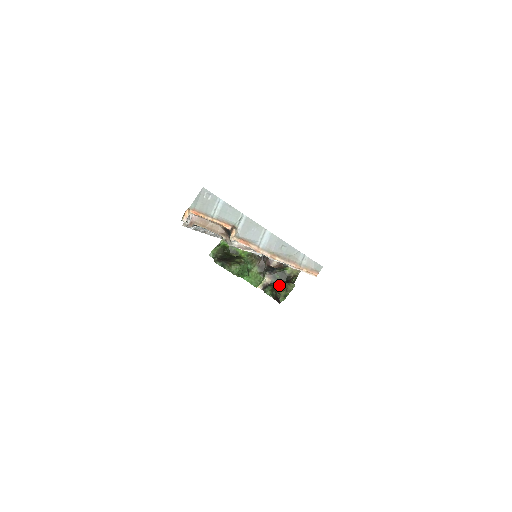
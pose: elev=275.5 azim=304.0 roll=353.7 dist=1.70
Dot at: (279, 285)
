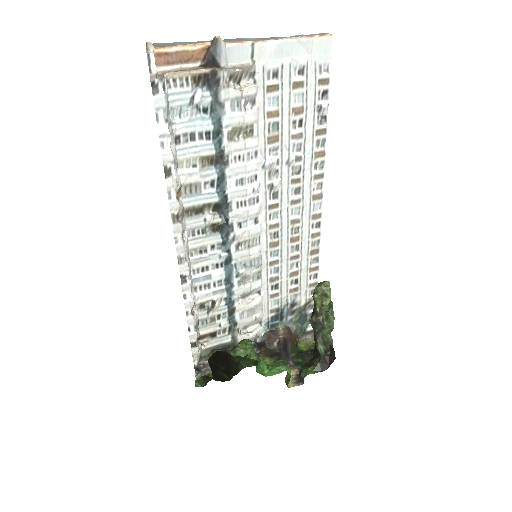
Dot at: occluded
